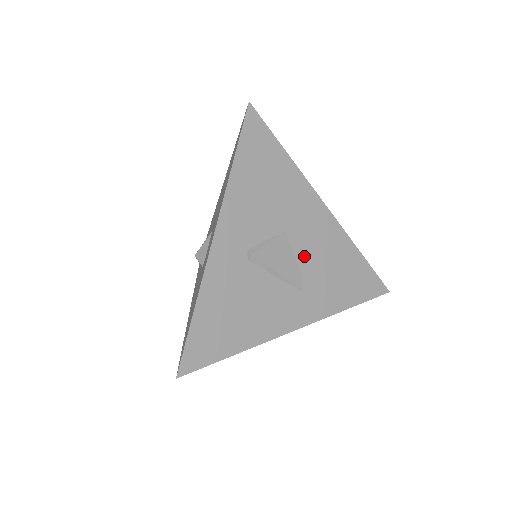
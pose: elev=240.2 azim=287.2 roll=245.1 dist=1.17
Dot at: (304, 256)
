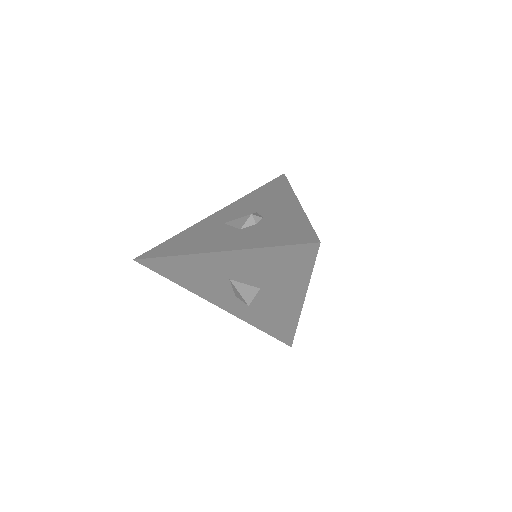
Dot at: occluded
